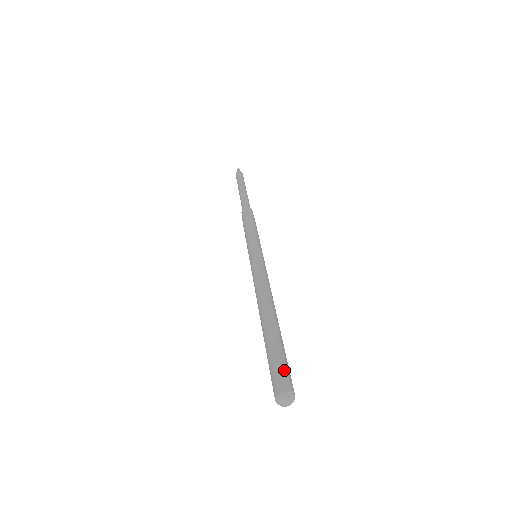
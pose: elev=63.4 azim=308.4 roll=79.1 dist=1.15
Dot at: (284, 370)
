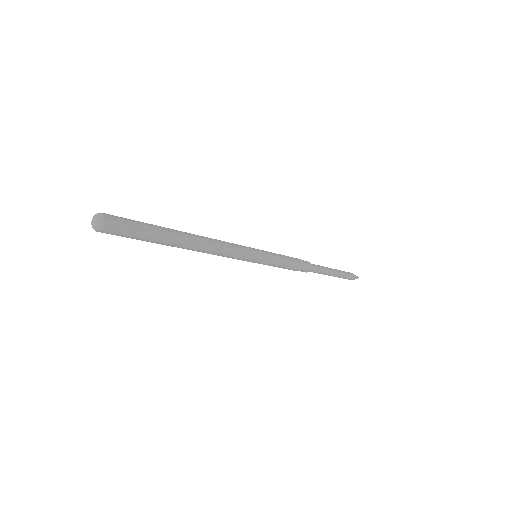
Dot at: (122, 218)
